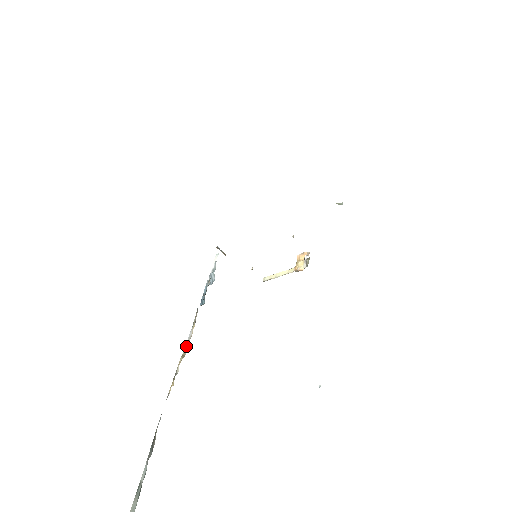
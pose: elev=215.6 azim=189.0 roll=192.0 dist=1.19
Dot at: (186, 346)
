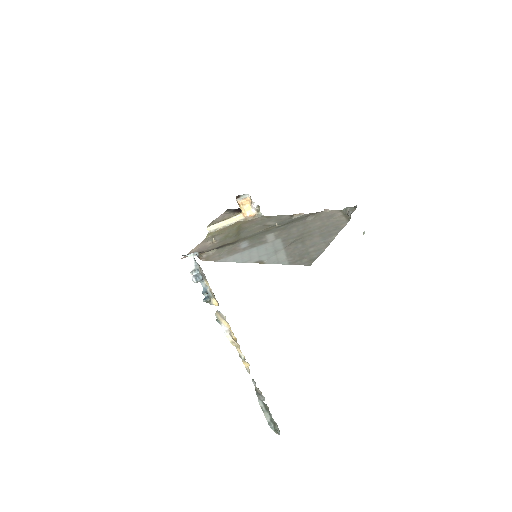
Dot at: (229, 337)
